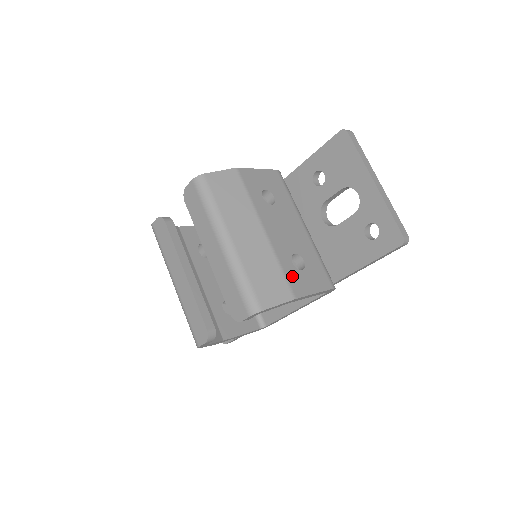
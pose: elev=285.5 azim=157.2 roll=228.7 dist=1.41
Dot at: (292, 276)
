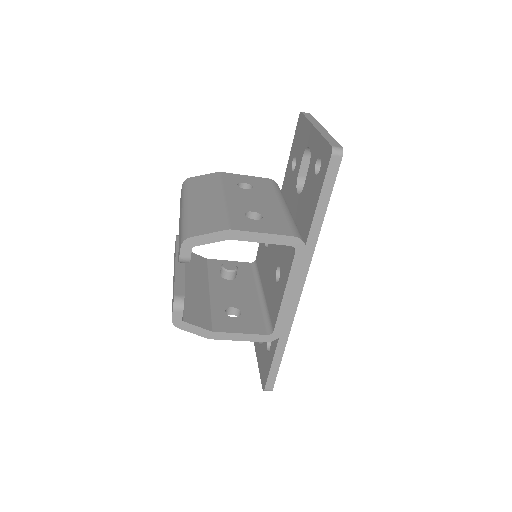
Dot at: (237, 219)
